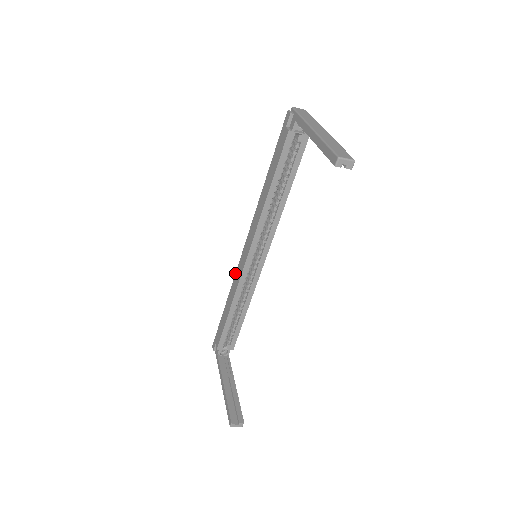
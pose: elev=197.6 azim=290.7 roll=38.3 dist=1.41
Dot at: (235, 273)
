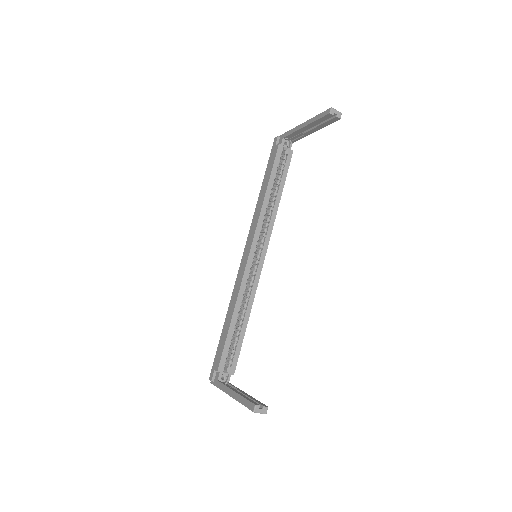
Dot at: (235, 282)
